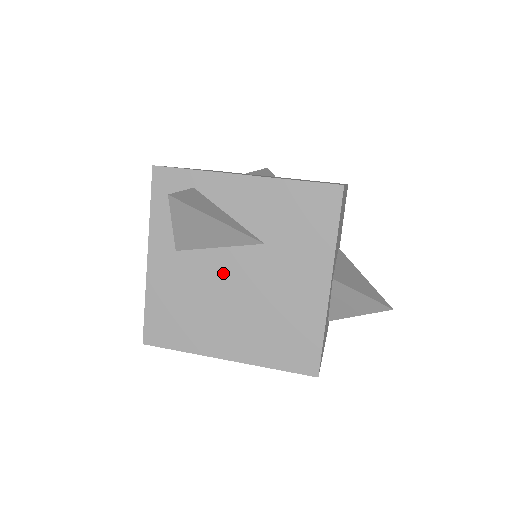
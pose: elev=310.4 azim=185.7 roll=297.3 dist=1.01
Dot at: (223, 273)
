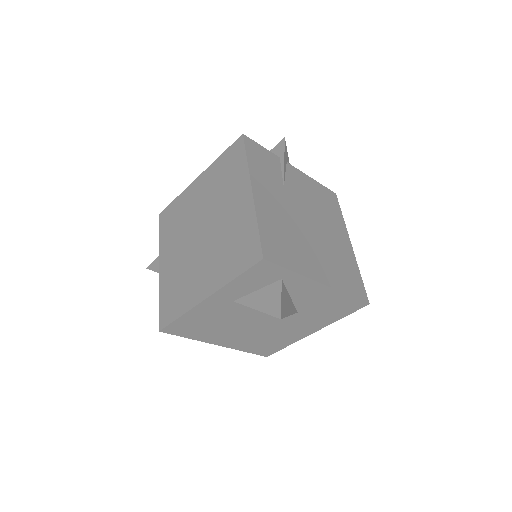
Dot at: (256, 317)
